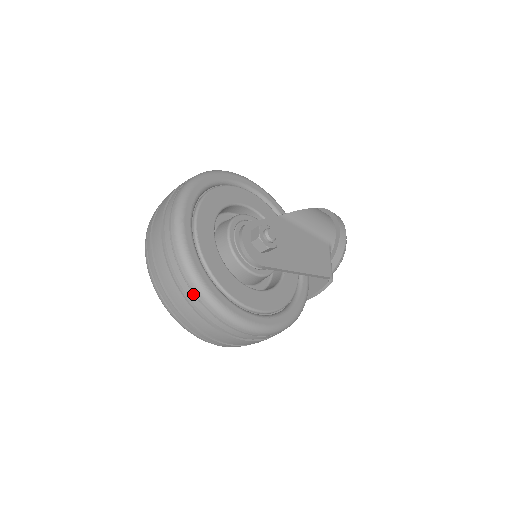
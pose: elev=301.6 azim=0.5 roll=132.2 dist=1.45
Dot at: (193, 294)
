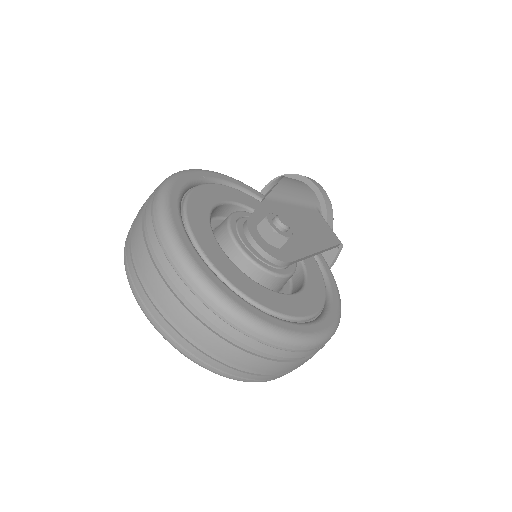
Dot at: (244, 335)
